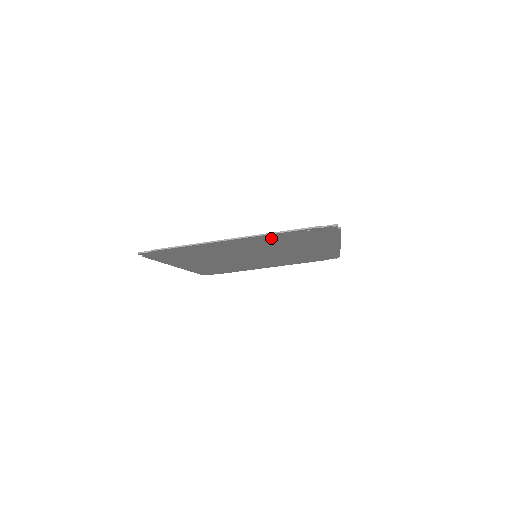
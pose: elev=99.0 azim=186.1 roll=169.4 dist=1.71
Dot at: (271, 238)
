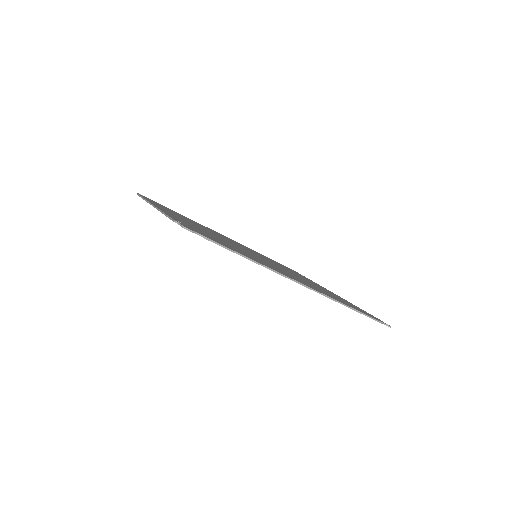
Dot at: occluded
